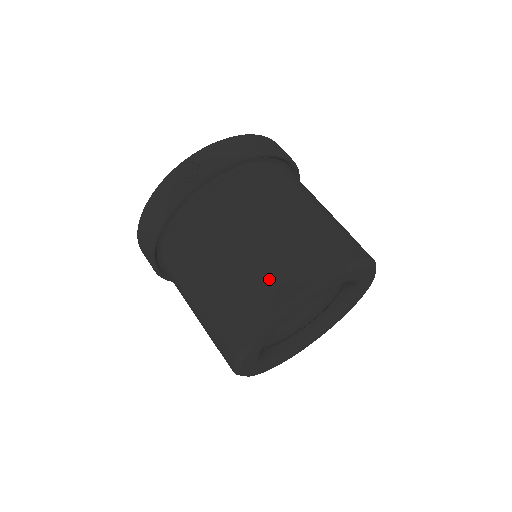
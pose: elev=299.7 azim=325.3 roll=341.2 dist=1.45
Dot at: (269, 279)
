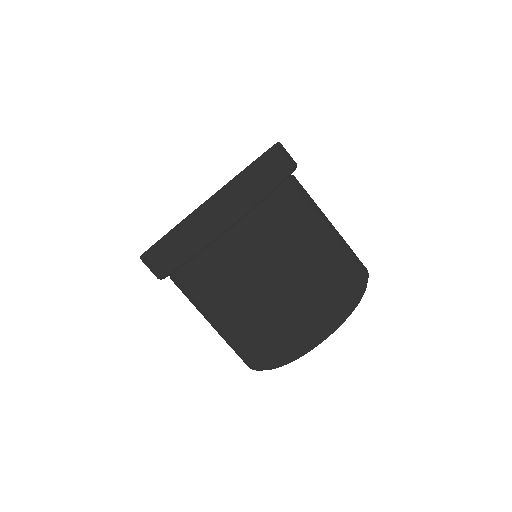
Dot at: (241, 353)
